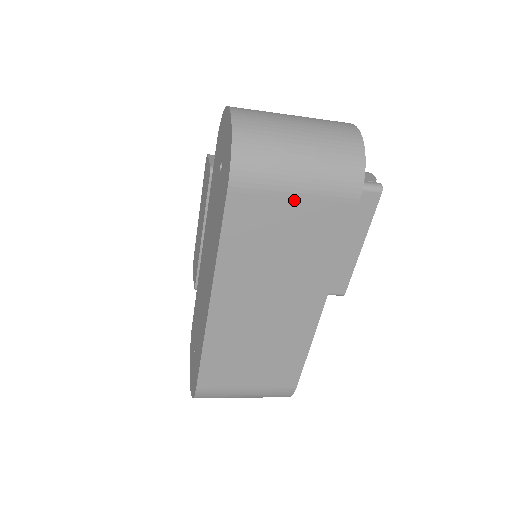
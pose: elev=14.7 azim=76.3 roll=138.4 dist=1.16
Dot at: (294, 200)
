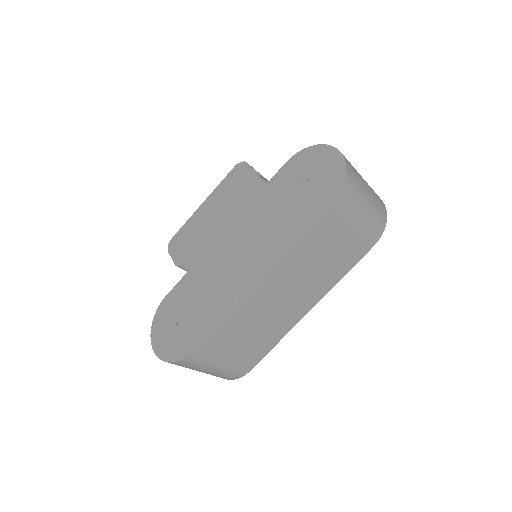
Dot at: (352, 228)
